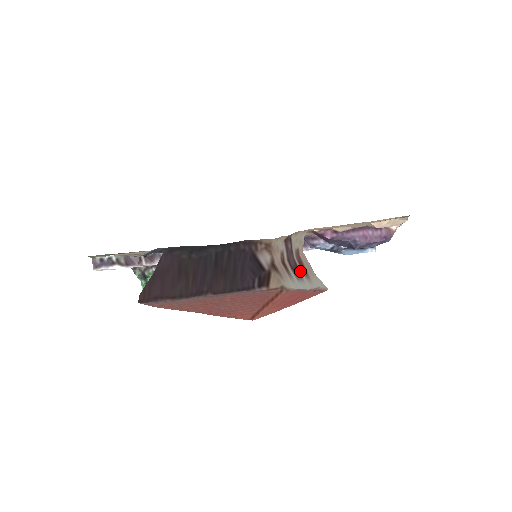
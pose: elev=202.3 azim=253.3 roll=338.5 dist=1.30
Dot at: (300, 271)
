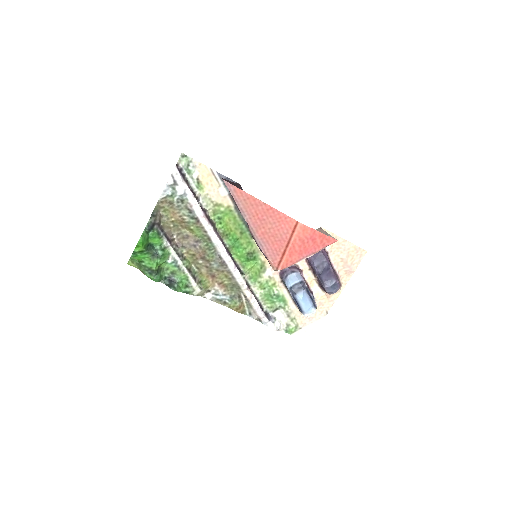
Dot at: occluded
